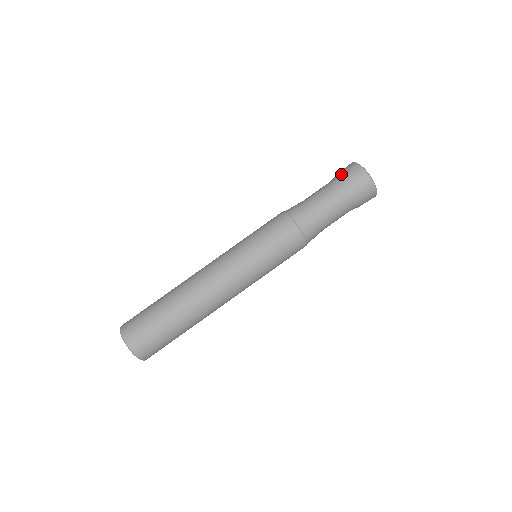
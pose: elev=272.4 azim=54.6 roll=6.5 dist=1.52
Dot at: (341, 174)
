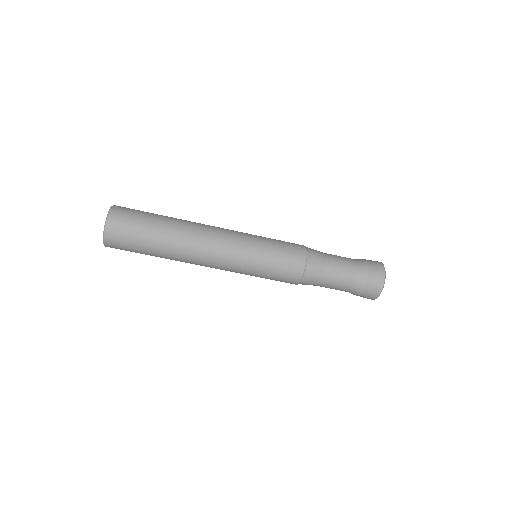
Dot at: (368, 269)
